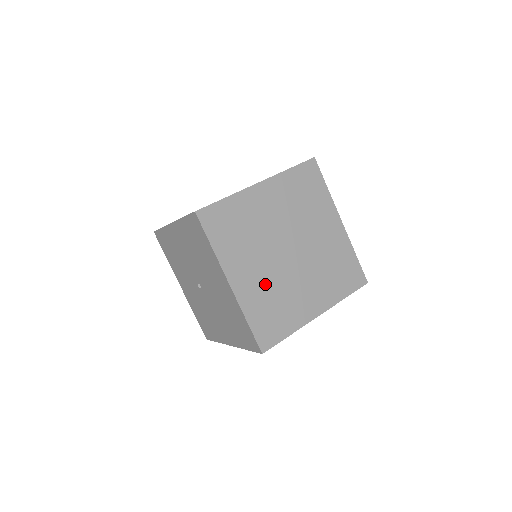
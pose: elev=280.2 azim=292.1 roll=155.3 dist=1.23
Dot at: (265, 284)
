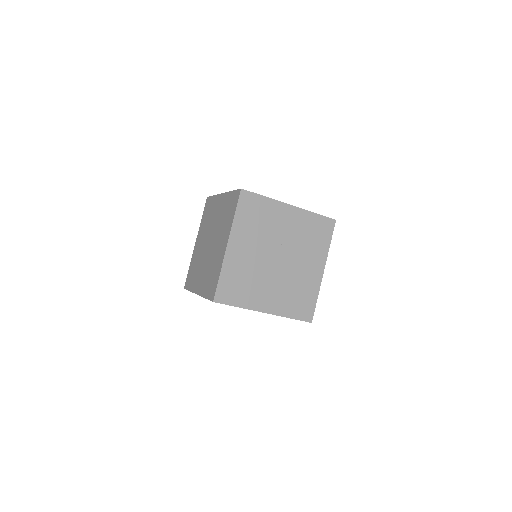
Dot at: (282, 291)
